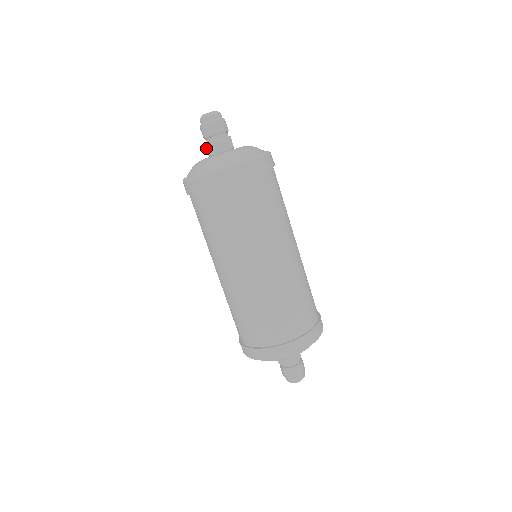
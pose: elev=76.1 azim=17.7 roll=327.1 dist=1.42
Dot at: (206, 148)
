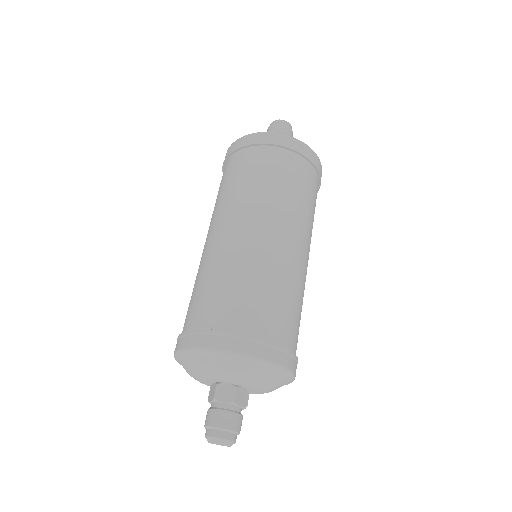
Dot at: occluded
